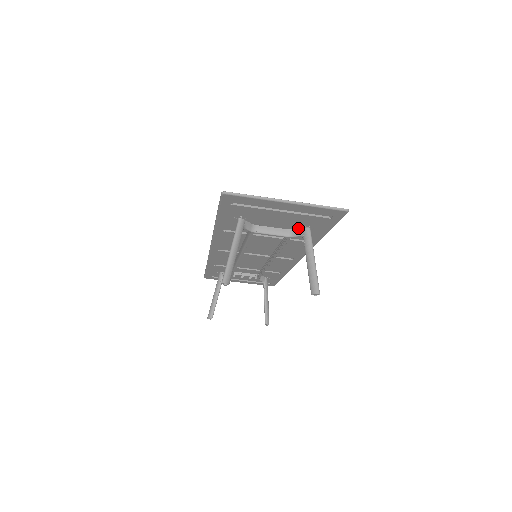
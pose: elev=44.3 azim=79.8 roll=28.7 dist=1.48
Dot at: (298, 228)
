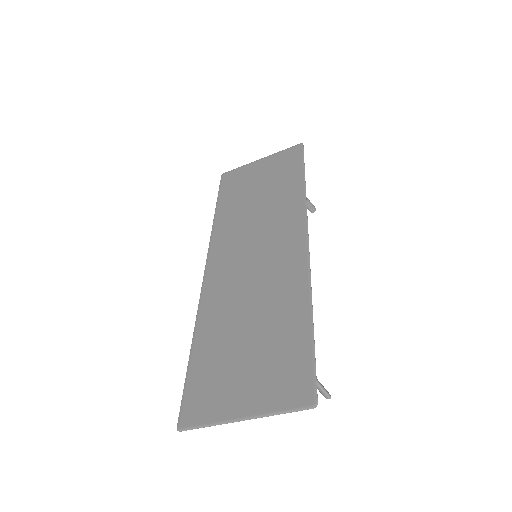
Dot at: (276, 344)
